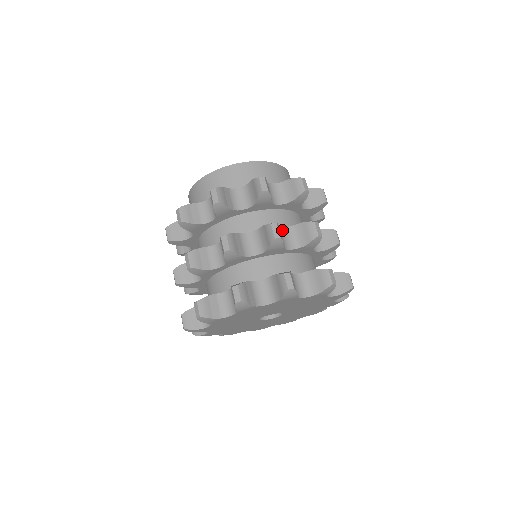
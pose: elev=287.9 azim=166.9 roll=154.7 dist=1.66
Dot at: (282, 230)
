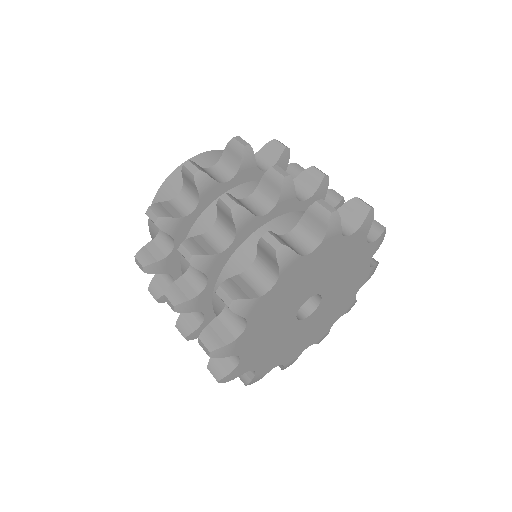
Dot at: occluded
